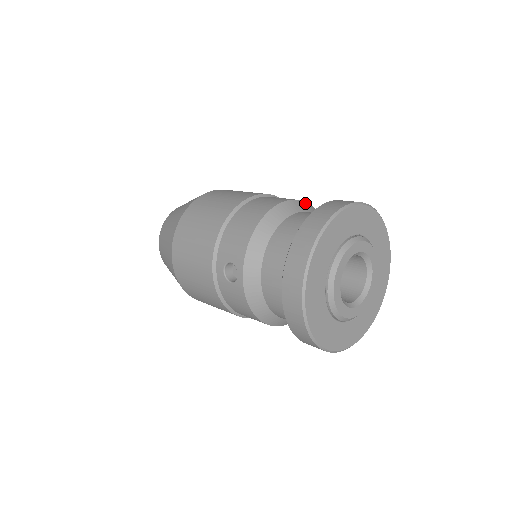
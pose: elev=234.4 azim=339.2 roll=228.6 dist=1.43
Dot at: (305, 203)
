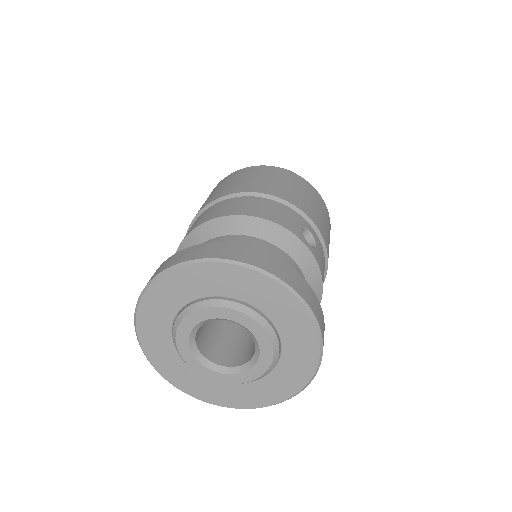
Dot at: (295, 238)
